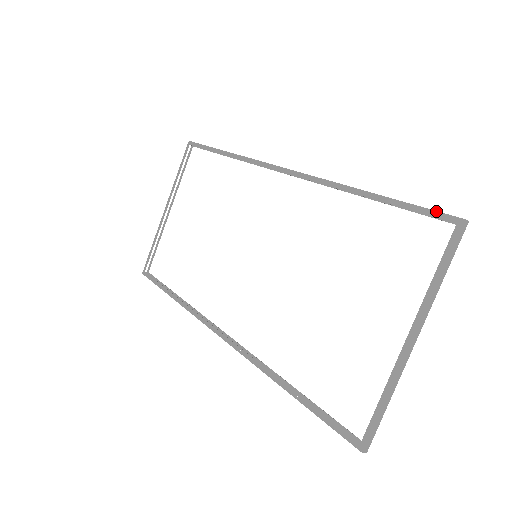
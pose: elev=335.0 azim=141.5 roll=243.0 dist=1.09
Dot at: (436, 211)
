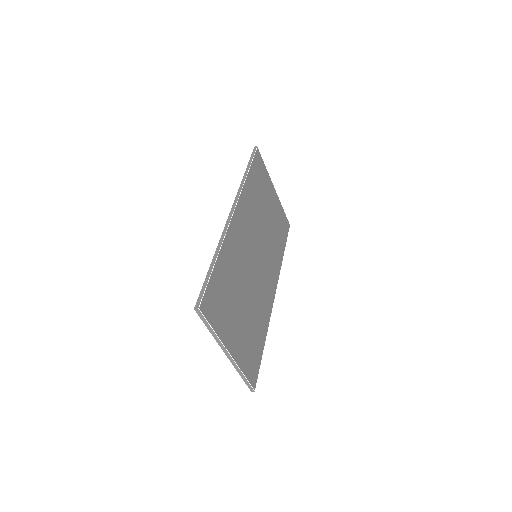
Dot at: (199, 295)
